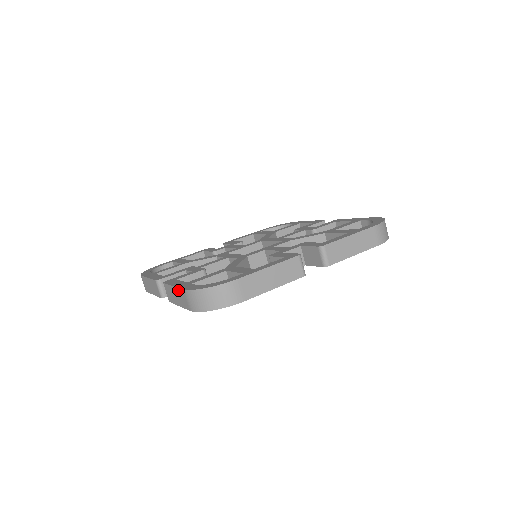
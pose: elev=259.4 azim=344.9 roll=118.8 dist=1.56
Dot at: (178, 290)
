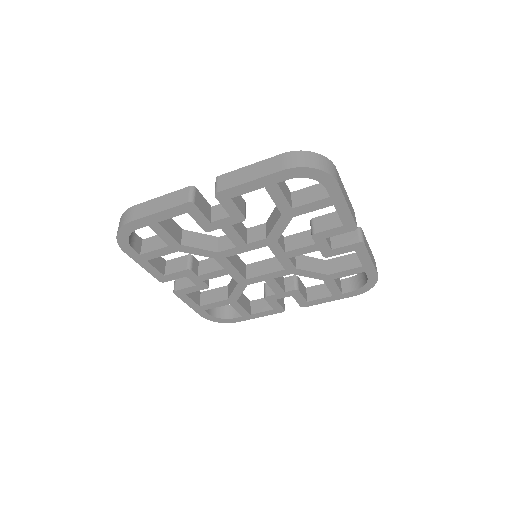
Dot at: occluded
